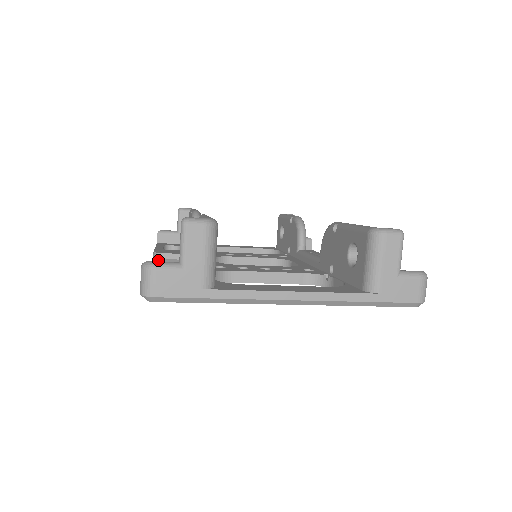
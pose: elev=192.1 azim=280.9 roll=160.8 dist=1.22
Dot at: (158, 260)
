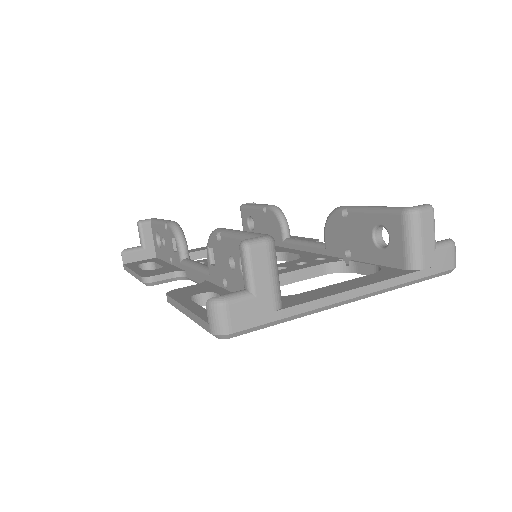
Dot at: (149, 284)
